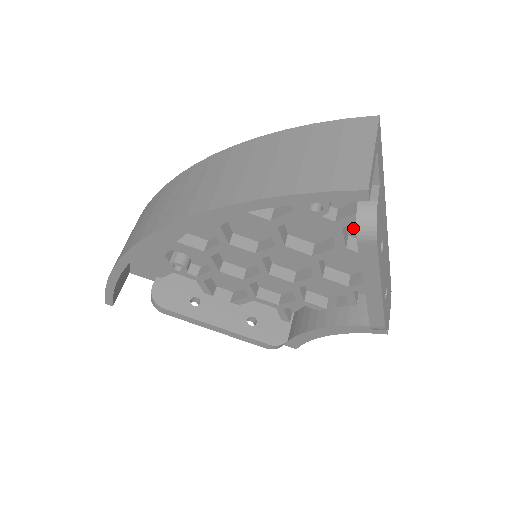
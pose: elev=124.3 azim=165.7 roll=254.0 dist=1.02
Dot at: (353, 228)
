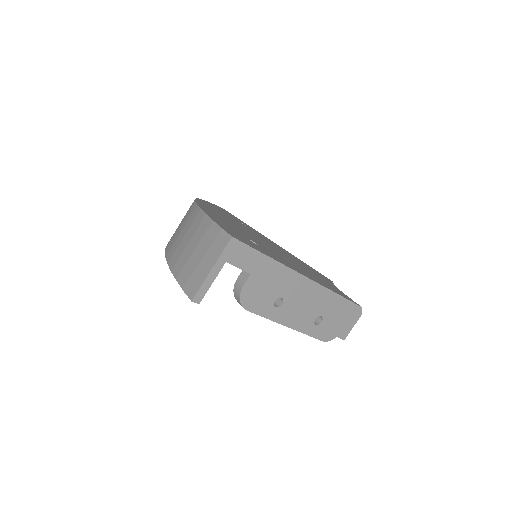
Dot at: occluded
